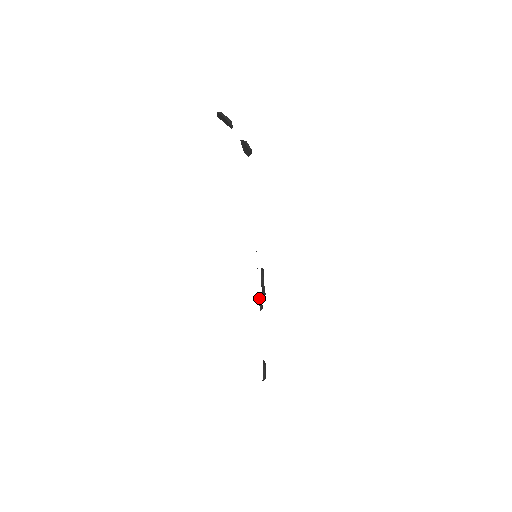
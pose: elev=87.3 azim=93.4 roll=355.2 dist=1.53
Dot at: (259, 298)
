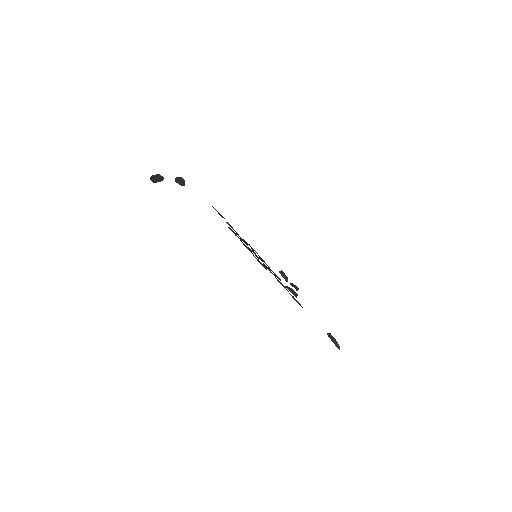
Dot at: occluded
